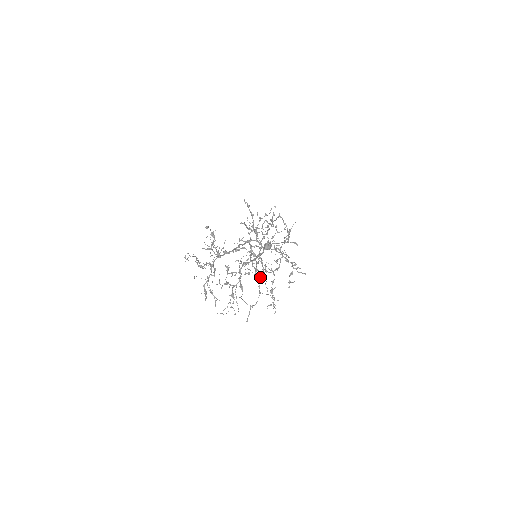
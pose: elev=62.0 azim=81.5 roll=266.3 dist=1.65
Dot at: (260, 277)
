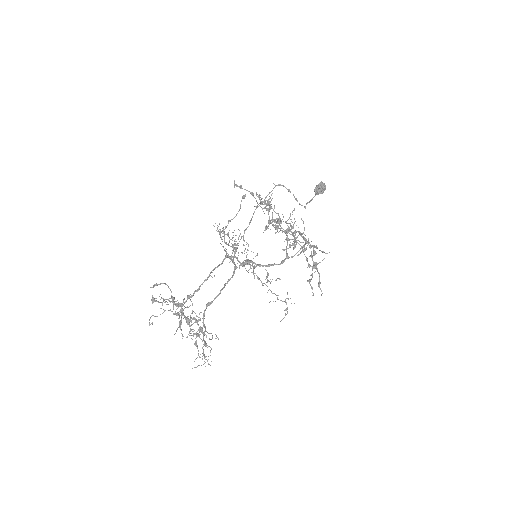
Dot at: occluded
